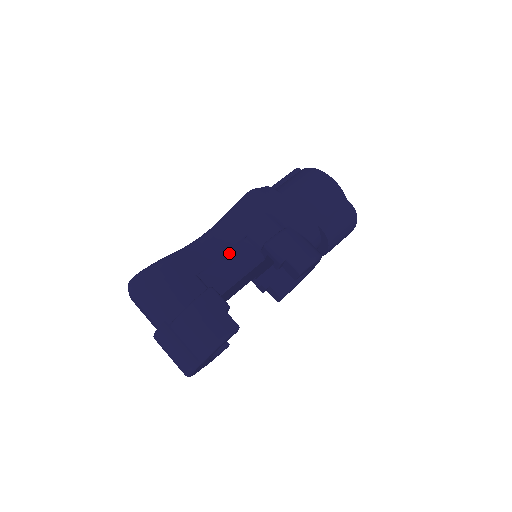
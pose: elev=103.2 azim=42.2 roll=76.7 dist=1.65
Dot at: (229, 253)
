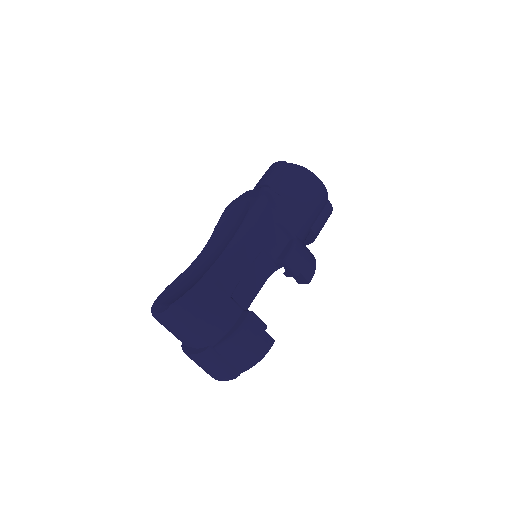
Dot at: (251, 268)
